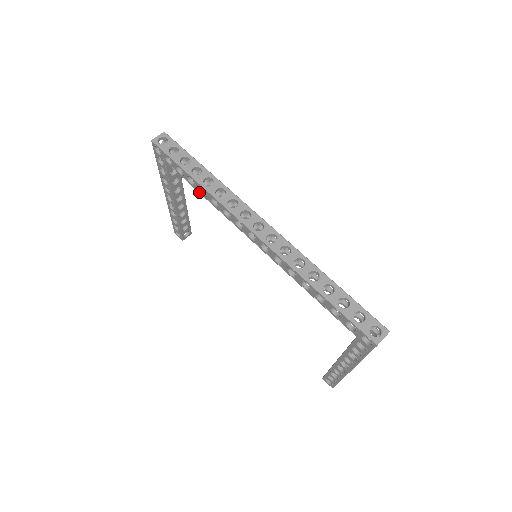
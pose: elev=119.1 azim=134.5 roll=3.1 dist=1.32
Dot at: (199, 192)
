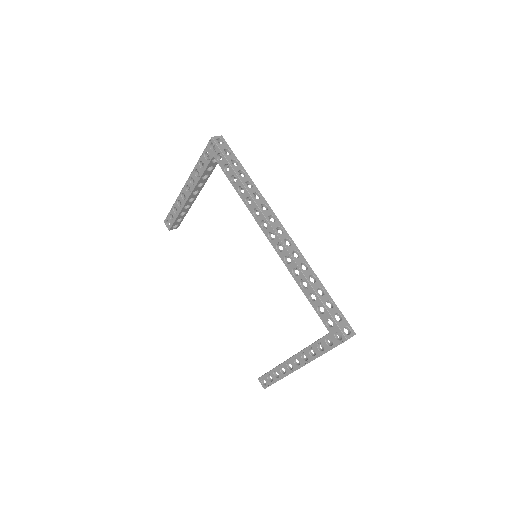
Dot at: (236, 190)
